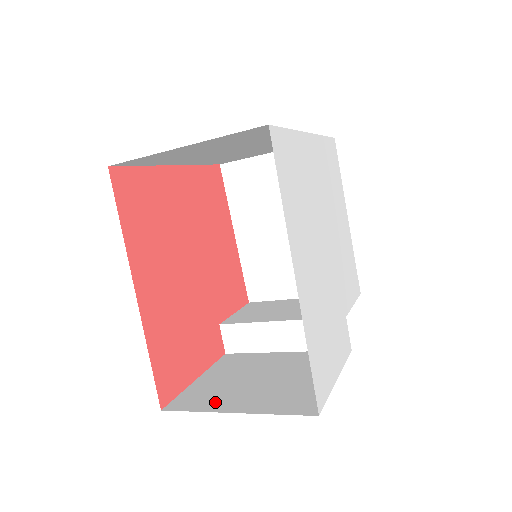
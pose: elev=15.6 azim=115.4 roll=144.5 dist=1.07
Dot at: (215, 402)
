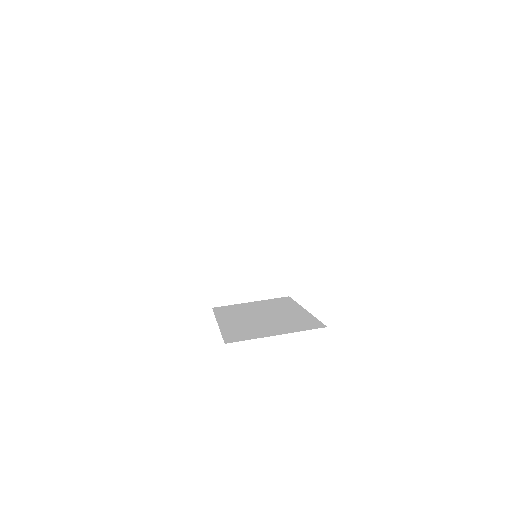
Dot at: (236, 296)
